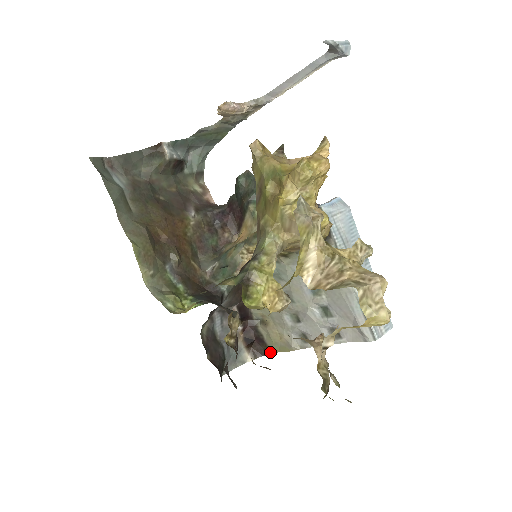
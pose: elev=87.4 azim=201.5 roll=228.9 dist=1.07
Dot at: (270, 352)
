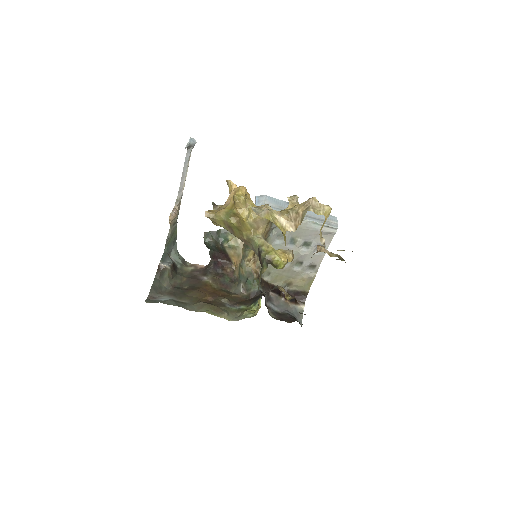
Dot at: (307, 293)
